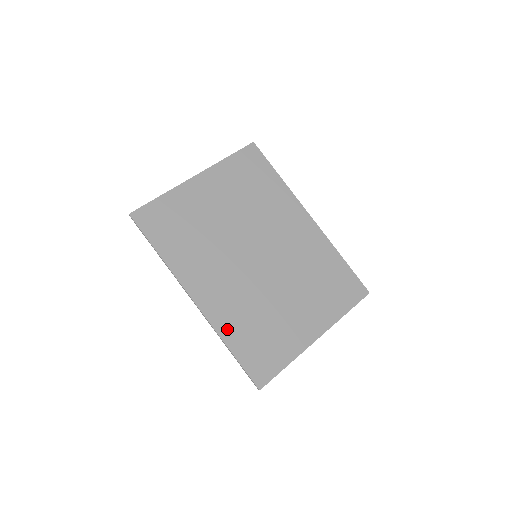
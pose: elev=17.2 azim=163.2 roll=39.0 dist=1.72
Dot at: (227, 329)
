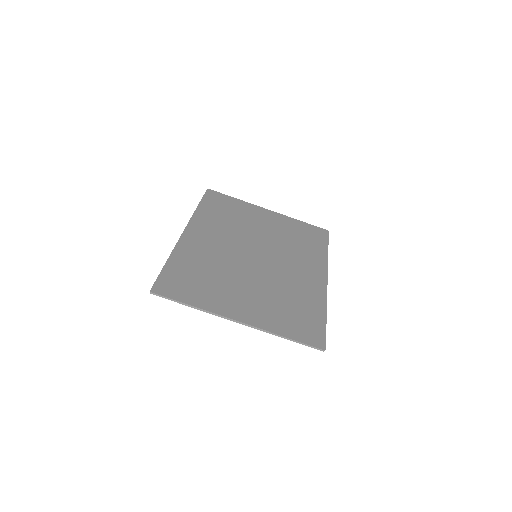
Dot at: (182, 255)
